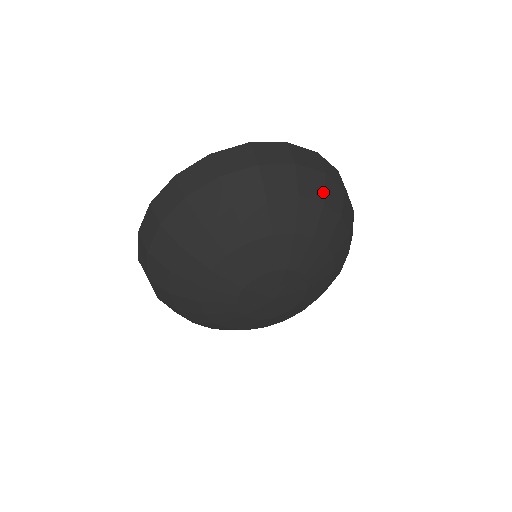
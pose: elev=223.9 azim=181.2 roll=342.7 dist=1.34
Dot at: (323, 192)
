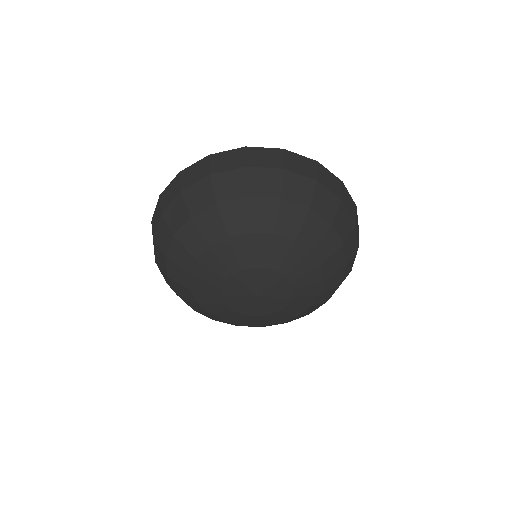
Dot at: (334, 215)
